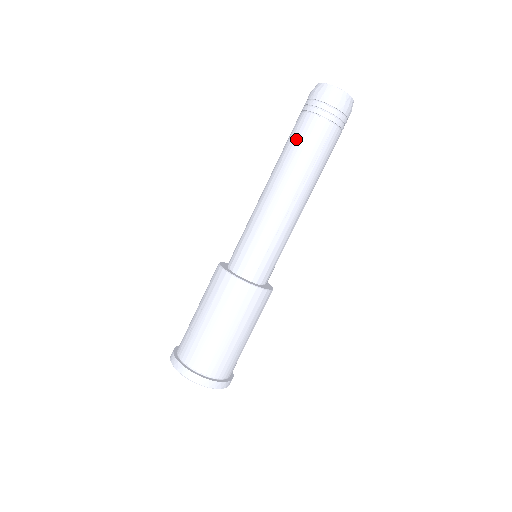
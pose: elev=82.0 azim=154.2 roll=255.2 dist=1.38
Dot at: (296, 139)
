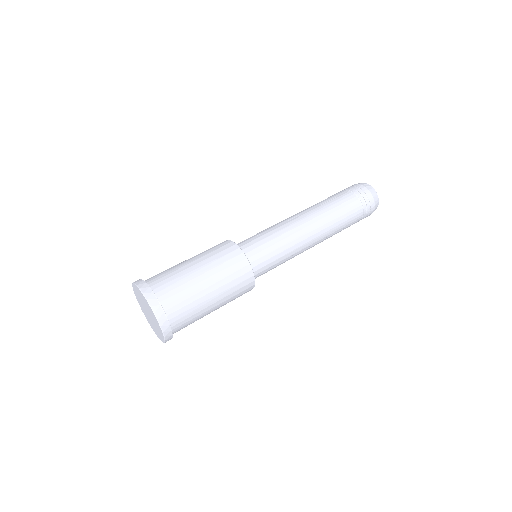
Dot at: occluded
